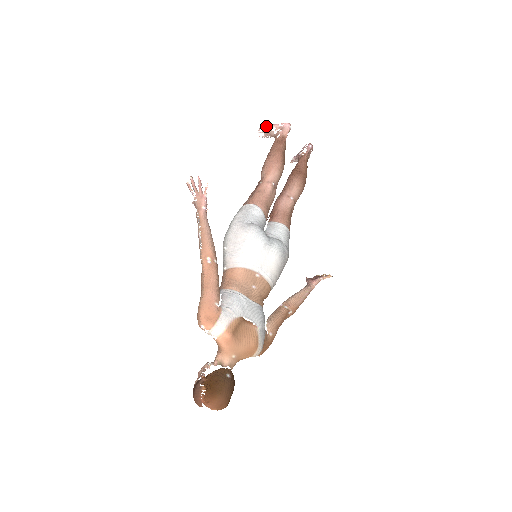
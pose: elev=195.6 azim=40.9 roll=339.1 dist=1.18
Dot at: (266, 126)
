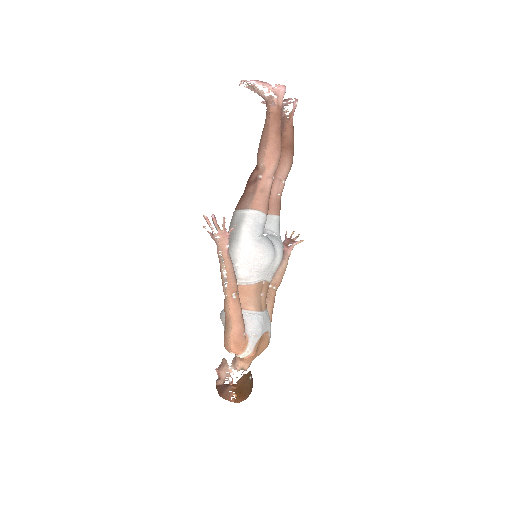
Dot at: (255, 83)
